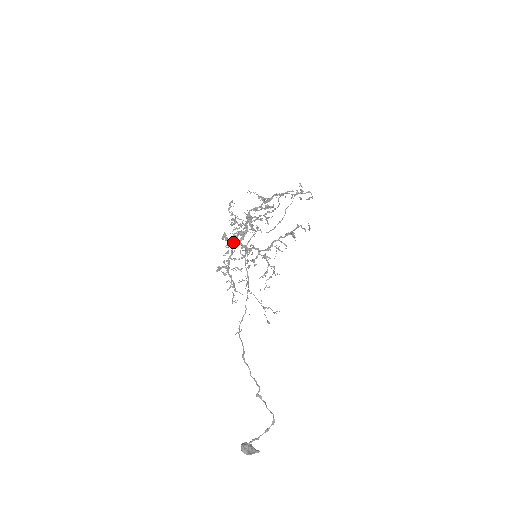
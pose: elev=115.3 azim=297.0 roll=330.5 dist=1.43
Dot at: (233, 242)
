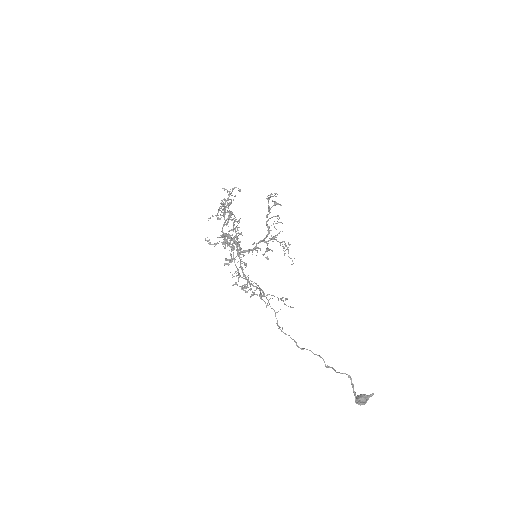
Dot at: occluded
